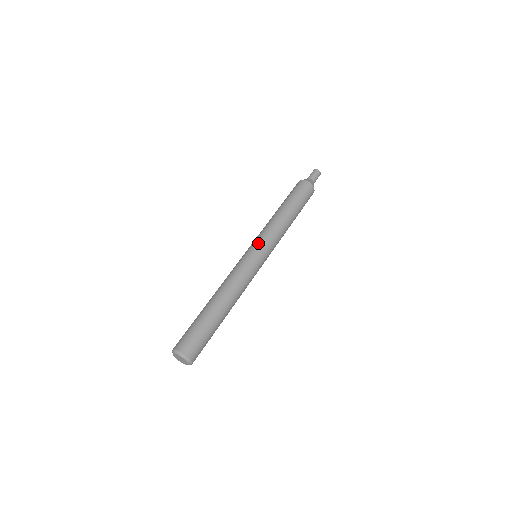
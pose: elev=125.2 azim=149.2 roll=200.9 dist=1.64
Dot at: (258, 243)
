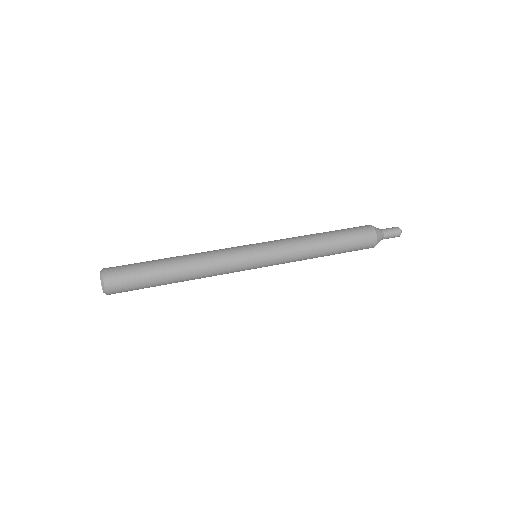
Dot at: (265, 244)
